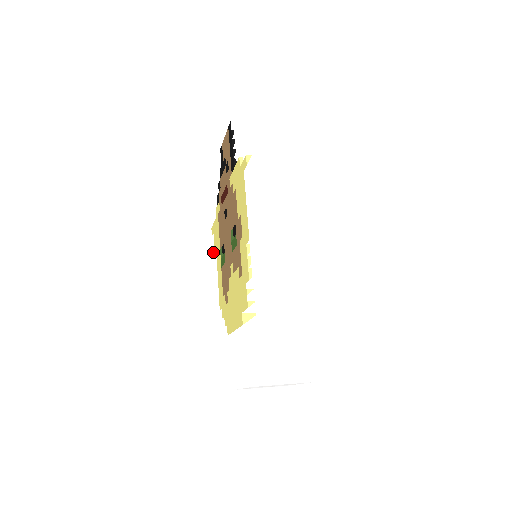
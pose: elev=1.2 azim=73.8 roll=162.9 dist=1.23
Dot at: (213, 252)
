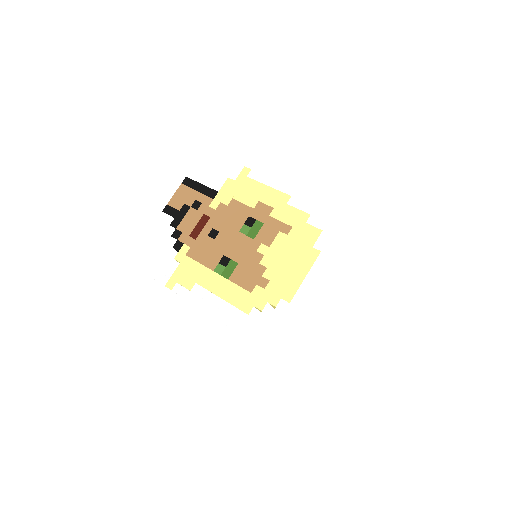
Dot at: (187, 296)
